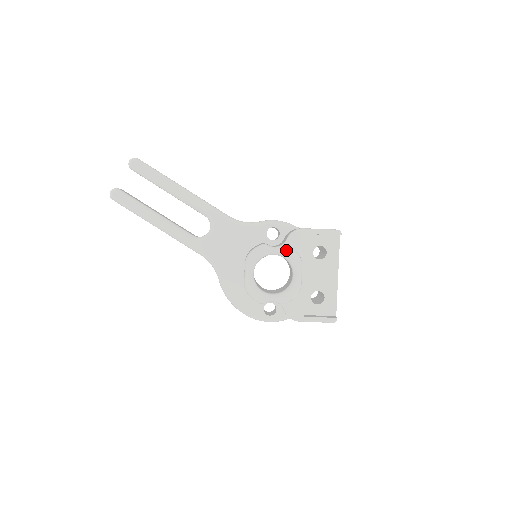
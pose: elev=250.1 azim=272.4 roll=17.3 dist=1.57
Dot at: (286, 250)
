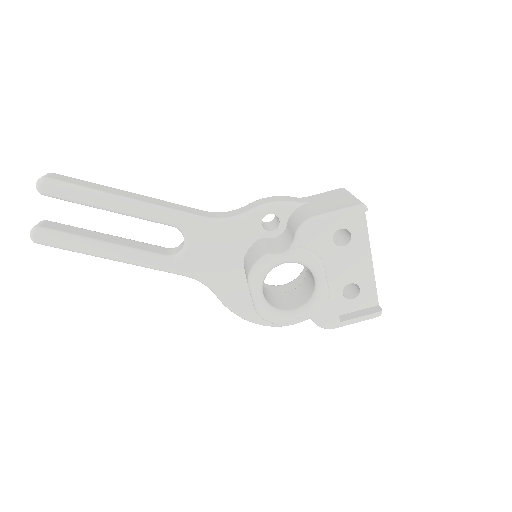
Dot at: (298, 255)
